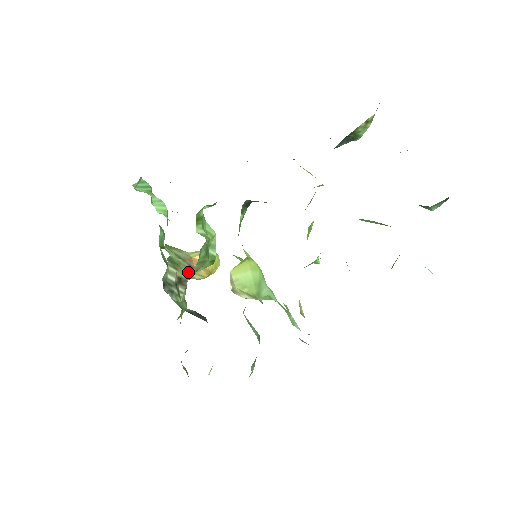
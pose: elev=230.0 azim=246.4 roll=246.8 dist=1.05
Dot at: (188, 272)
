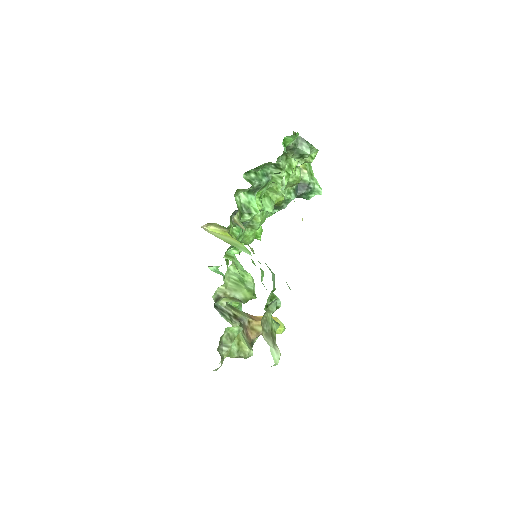
Dot at: (245, 317)
